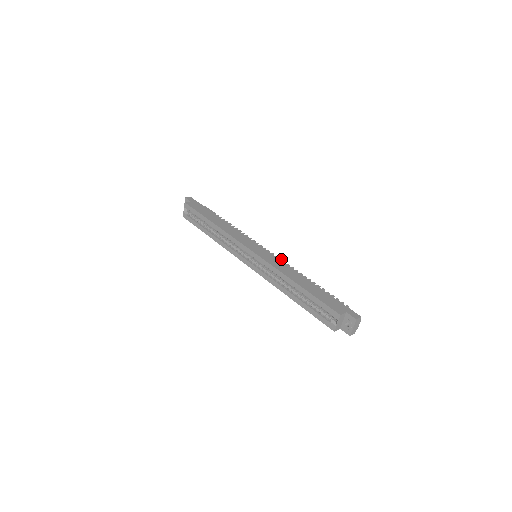
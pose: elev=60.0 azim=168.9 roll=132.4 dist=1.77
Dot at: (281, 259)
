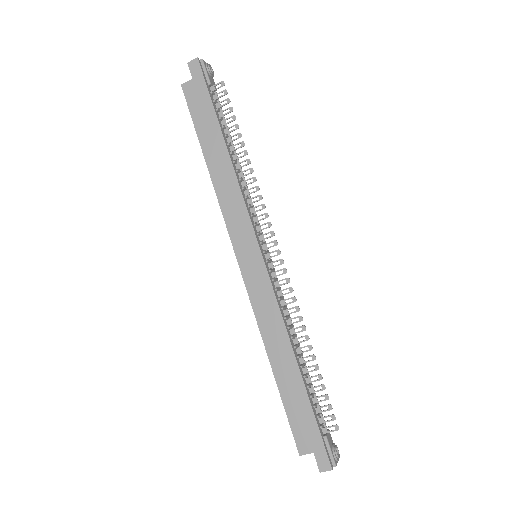
Dot at: (288, 280)
